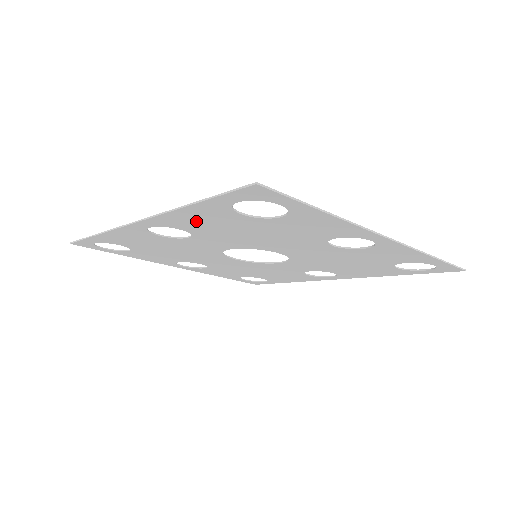
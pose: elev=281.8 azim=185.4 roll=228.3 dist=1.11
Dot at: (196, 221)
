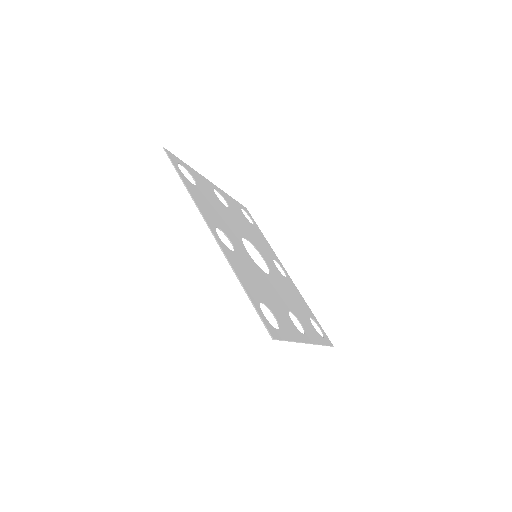
Dot at: (241, 271)
